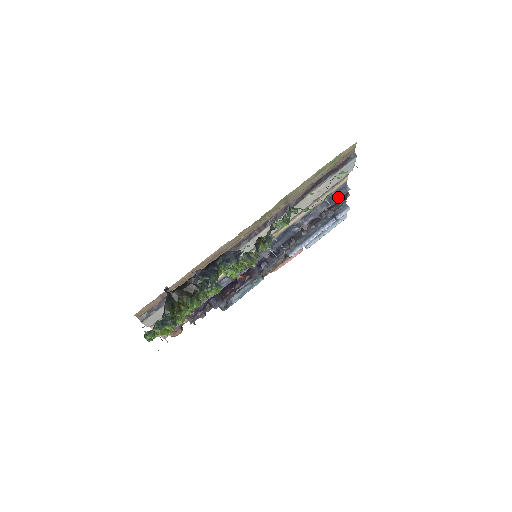
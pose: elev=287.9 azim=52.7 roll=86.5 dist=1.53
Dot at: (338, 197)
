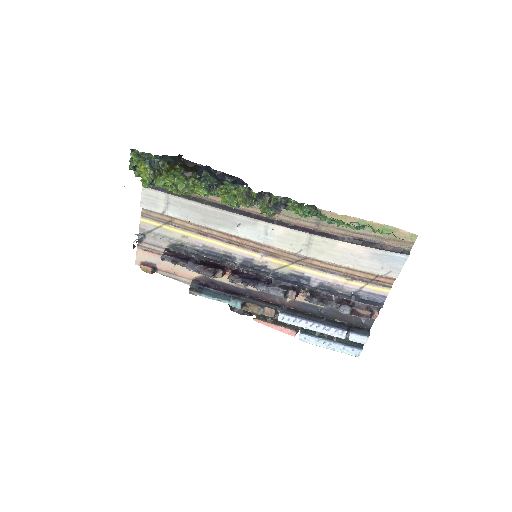
Dot at: (366, 302)
